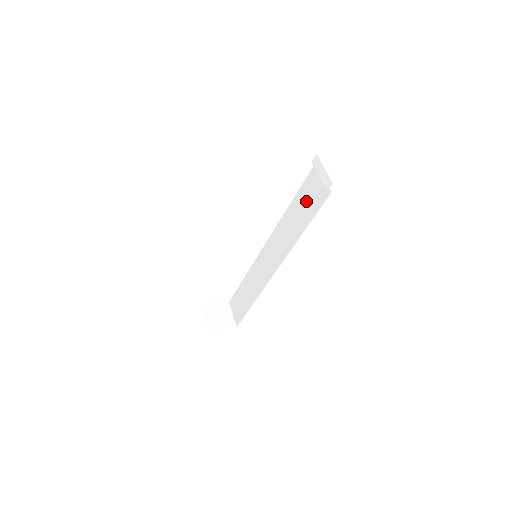
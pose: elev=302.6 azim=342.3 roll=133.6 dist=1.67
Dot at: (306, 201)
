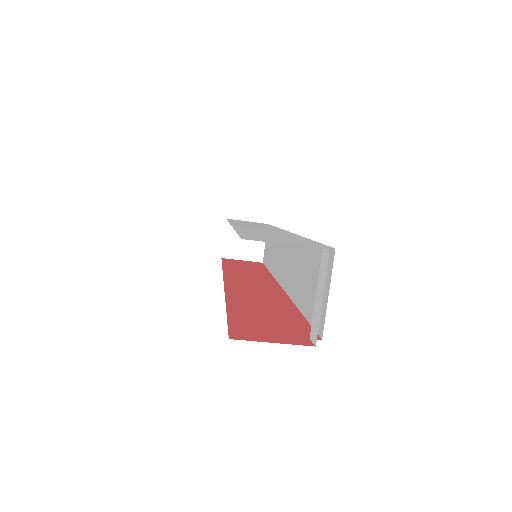
Dot at: (311, 278)
